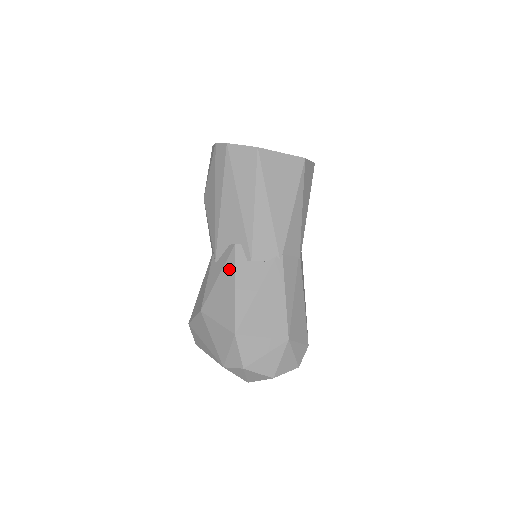
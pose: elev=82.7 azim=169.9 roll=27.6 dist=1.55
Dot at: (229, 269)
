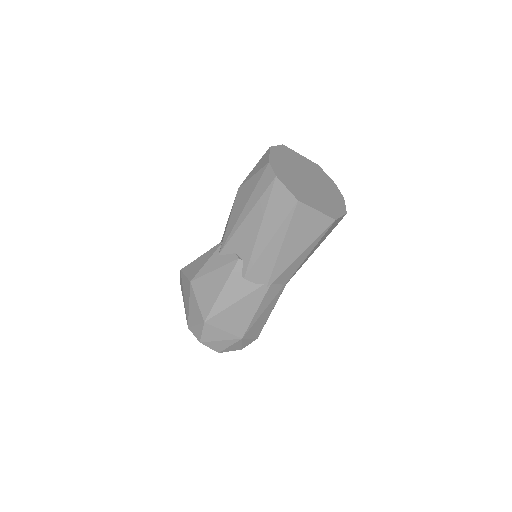
Dot at: (225, 273)
